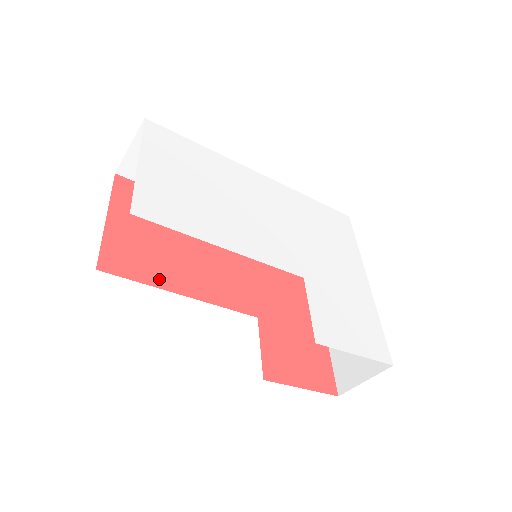
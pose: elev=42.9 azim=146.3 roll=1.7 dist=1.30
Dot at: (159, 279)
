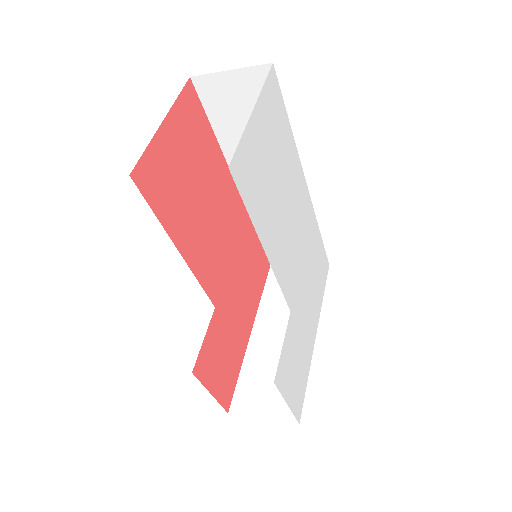
Dot at: (170, 221)
